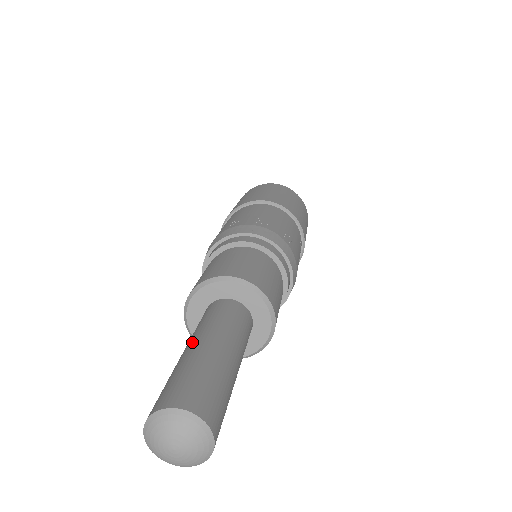
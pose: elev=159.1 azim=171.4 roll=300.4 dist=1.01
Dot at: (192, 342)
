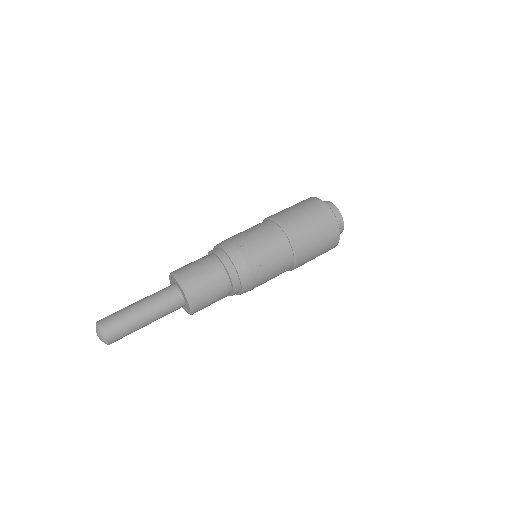
Dot at: (142, 305)
